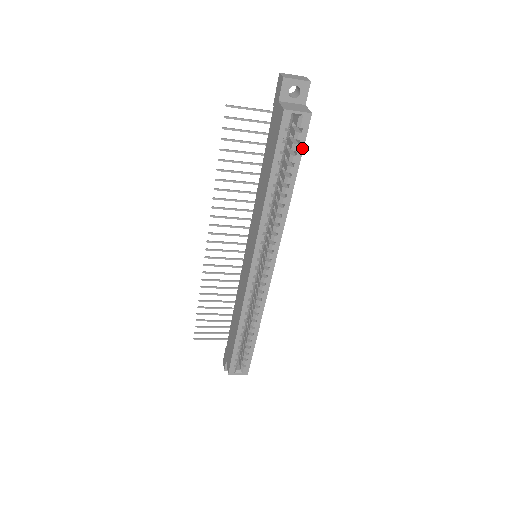
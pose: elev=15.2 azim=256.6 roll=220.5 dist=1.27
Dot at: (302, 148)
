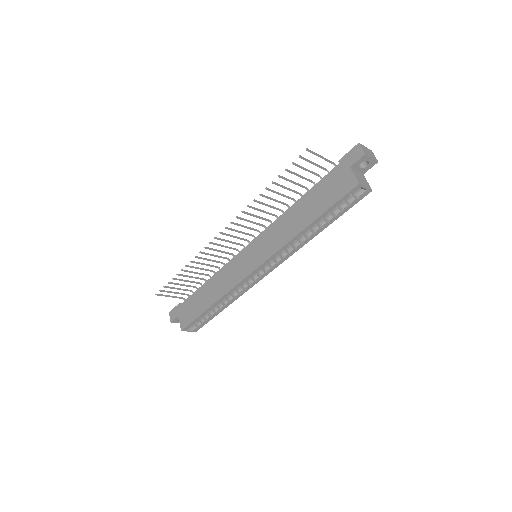
Dot at: (349, 208)
